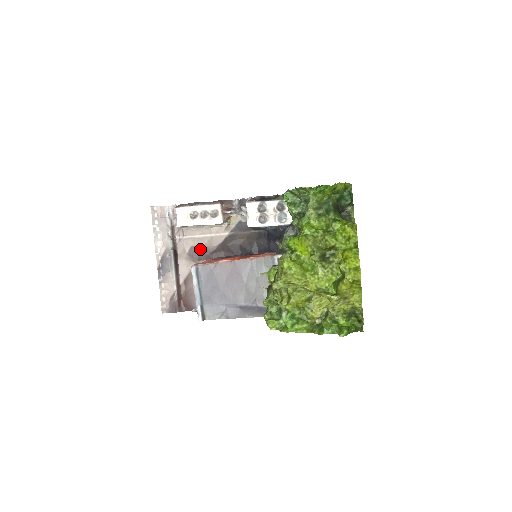
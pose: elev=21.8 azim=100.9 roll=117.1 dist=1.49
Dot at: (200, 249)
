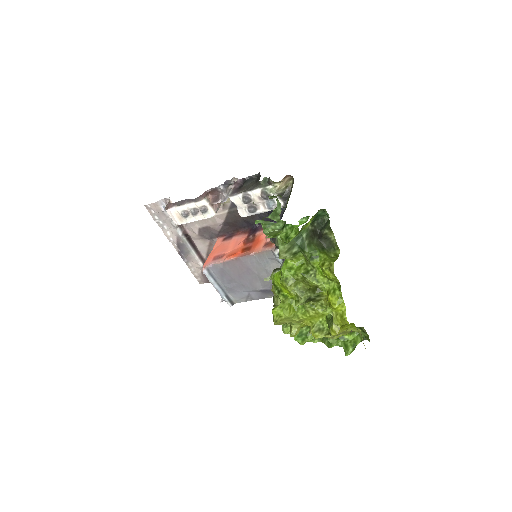
Dot at: (208, 229)
